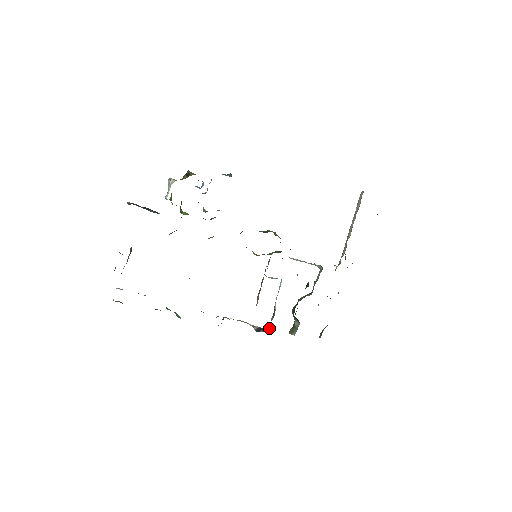
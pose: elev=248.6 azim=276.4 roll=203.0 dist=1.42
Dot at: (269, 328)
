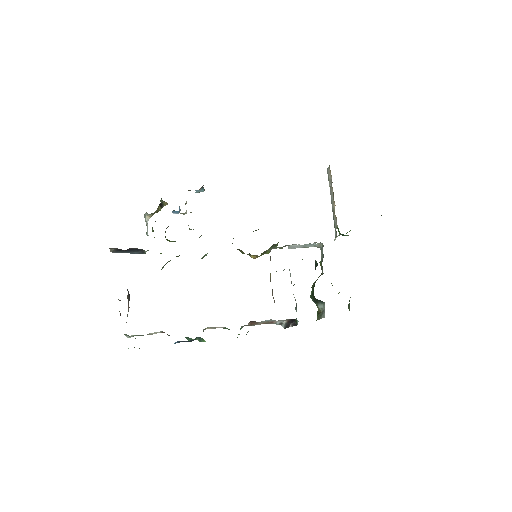
Dot at: (297, 320)
